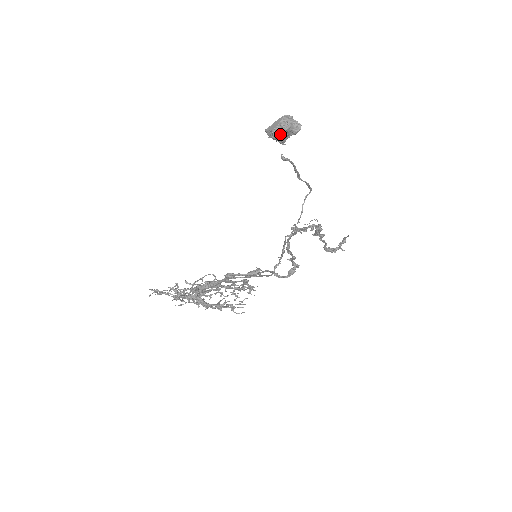
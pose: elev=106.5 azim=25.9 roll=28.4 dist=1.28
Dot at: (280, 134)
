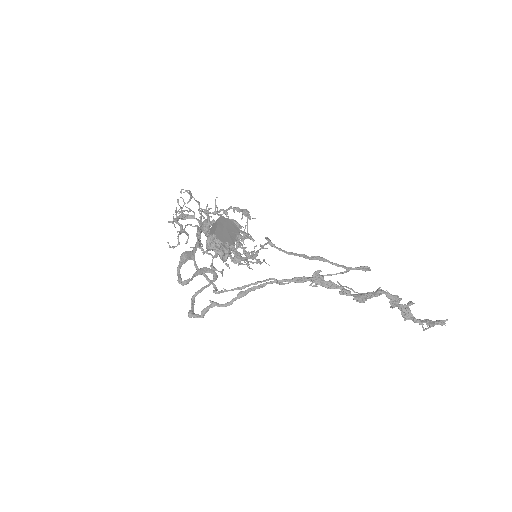
Dot at: occluded
